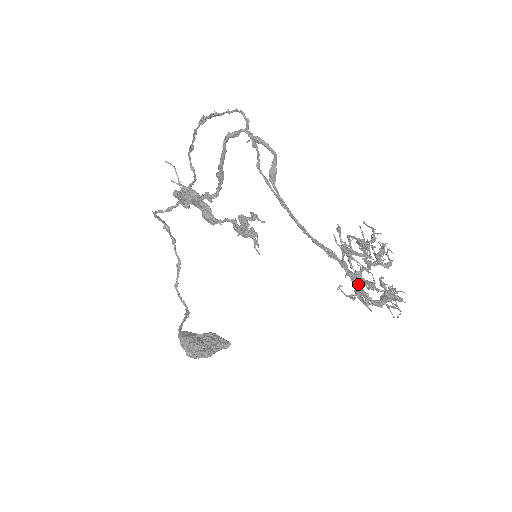
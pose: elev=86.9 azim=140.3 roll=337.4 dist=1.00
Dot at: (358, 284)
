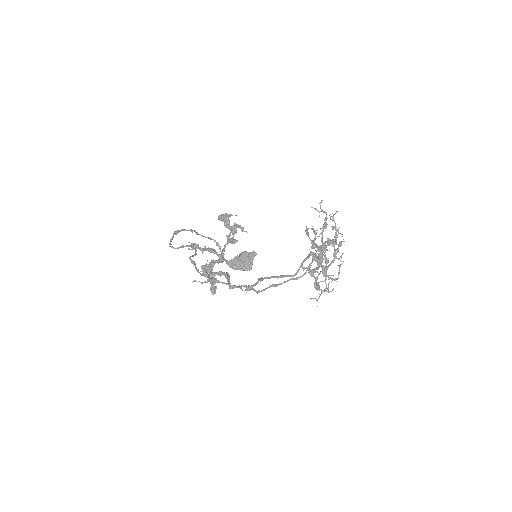
Dot at: (327, 289)
